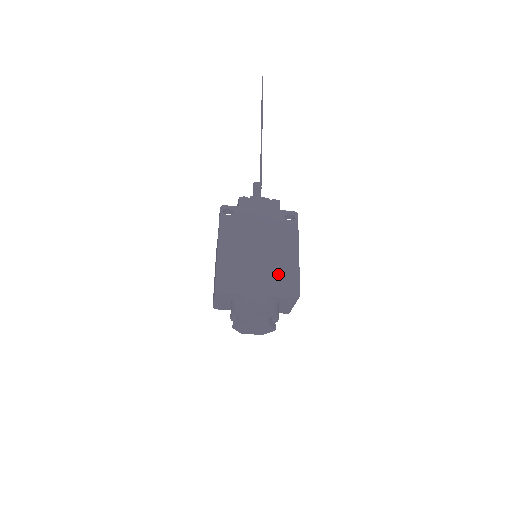
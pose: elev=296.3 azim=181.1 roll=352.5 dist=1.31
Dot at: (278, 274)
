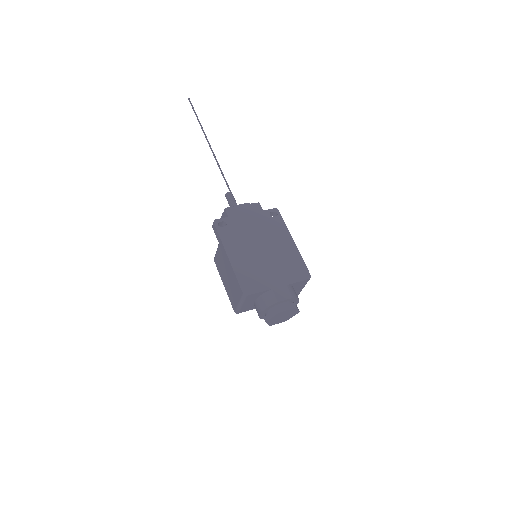
Dot at: (286, 264)
